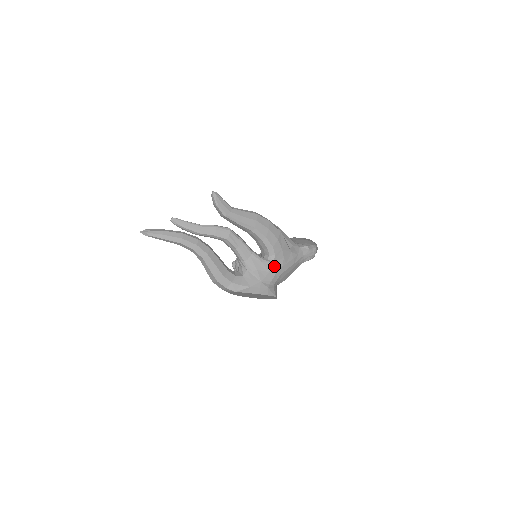
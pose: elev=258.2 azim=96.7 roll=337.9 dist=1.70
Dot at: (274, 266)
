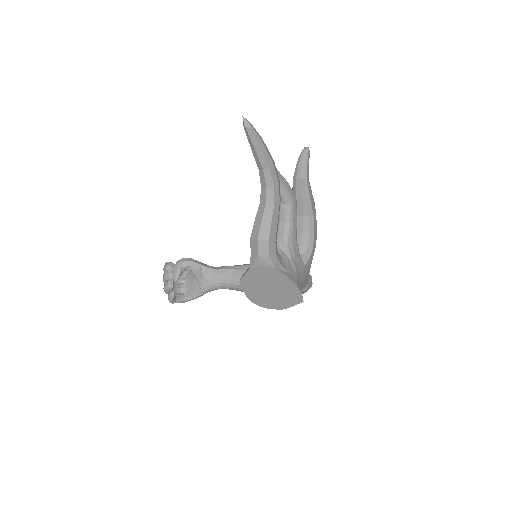
Dot at: (305, 269)
